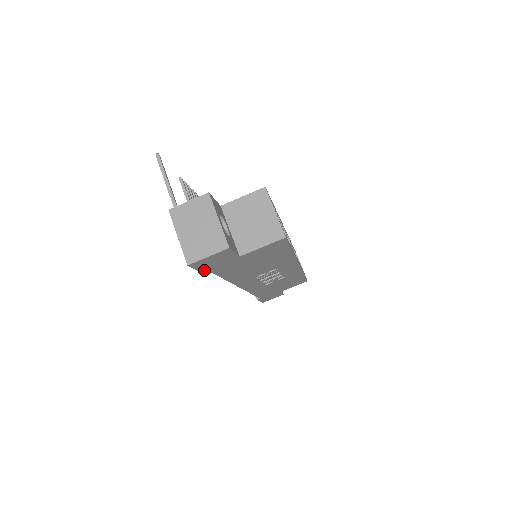
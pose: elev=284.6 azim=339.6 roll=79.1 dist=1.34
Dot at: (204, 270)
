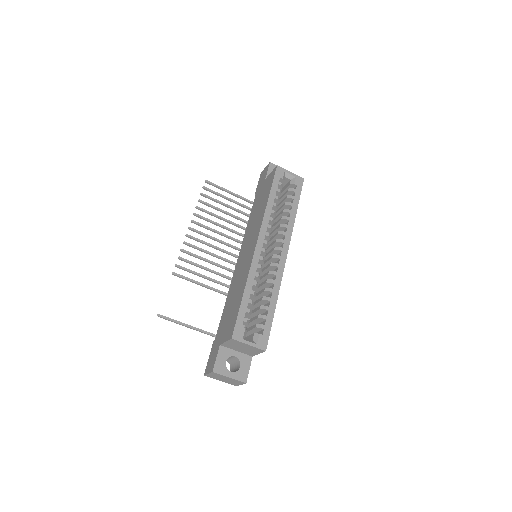
Dot at: occluded
